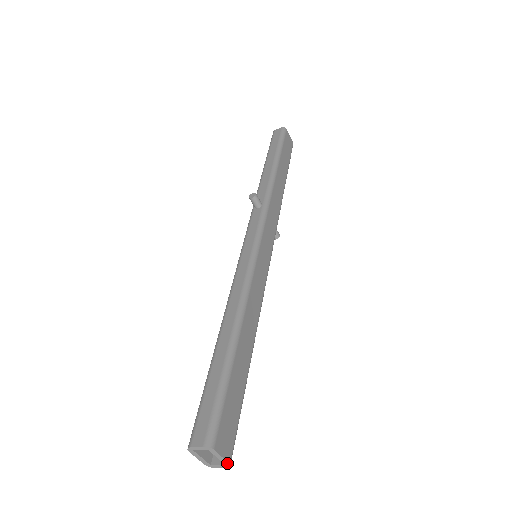
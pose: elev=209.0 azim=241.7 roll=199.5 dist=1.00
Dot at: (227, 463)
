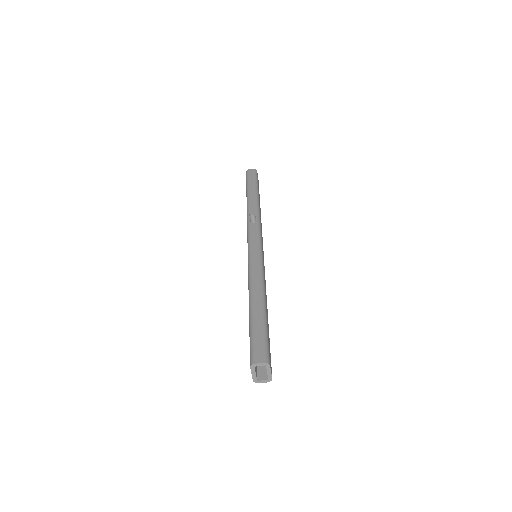
Dot at: (271, 378)
